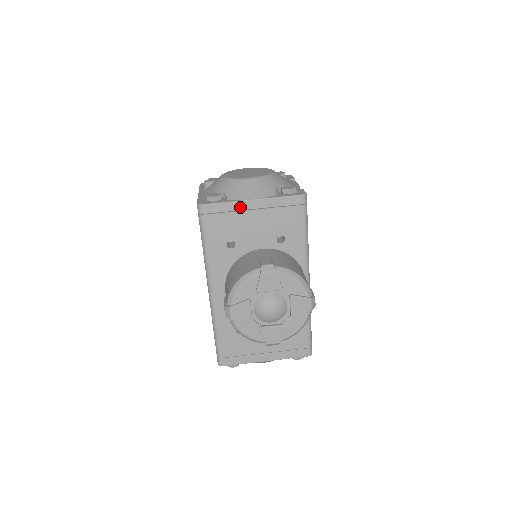
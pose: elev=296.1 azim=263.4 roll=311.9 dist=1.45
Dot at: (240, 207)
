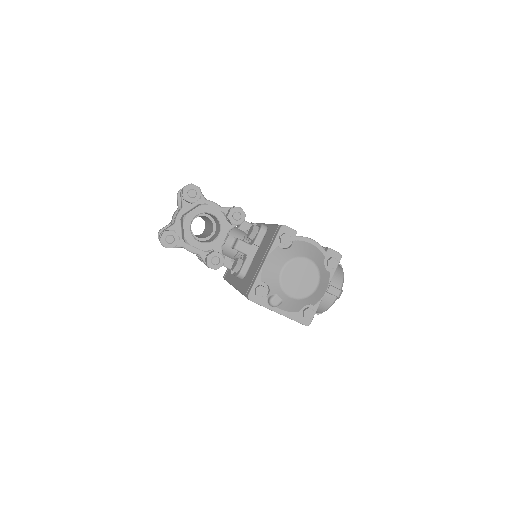
Dot at: (320, 299)
